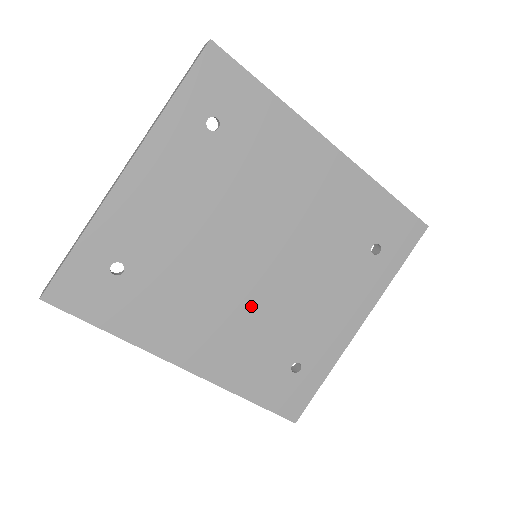
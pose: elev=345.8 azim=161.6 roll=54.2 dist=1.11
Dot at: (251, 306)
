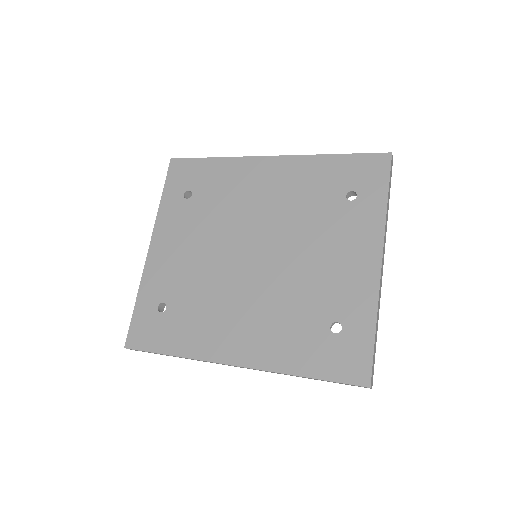
Dot at: (265, 291)
